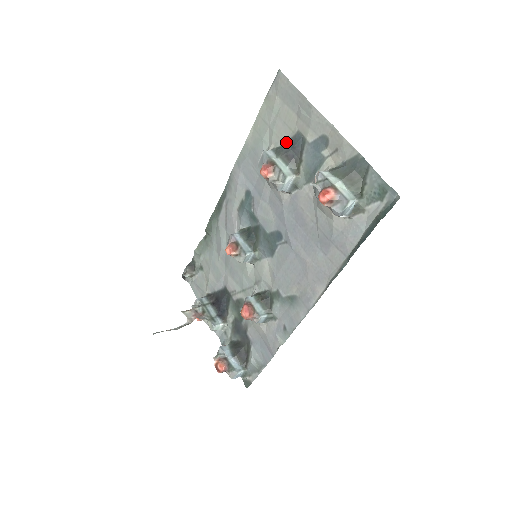
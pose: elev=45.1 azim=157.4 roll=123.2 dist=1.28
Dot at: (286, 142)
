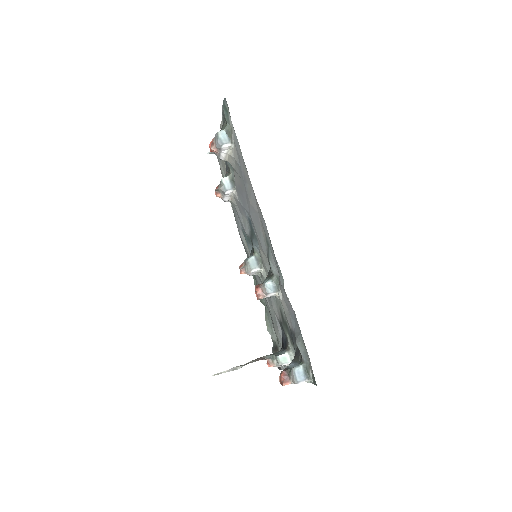
Dot at: occluded
